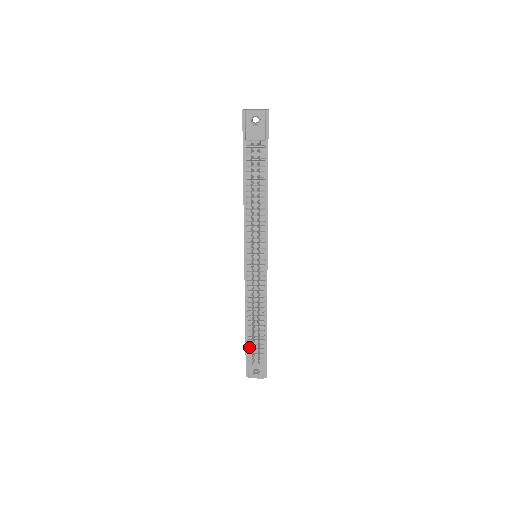
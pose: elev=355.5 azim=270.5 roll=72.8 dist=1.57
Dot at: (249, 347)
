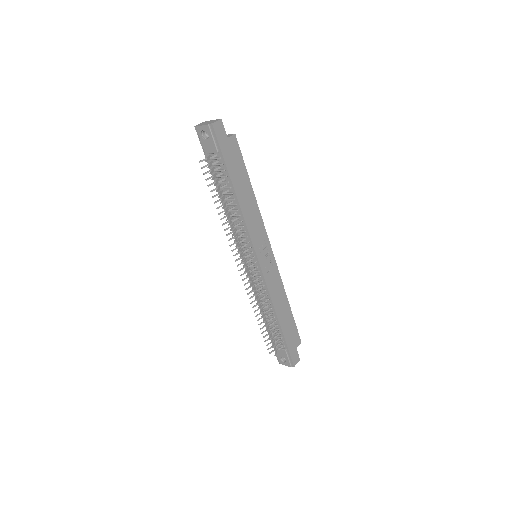
Dot at: (272, 337)
